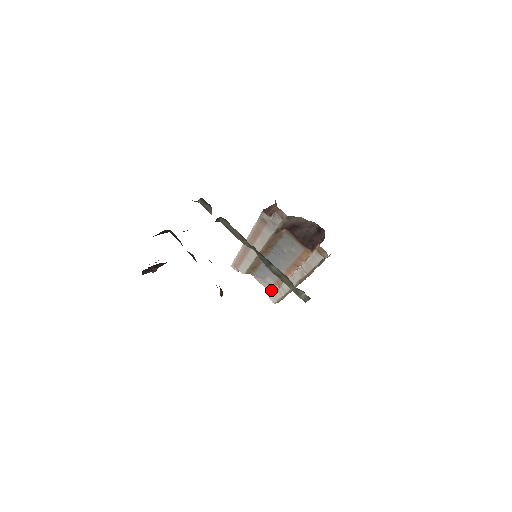
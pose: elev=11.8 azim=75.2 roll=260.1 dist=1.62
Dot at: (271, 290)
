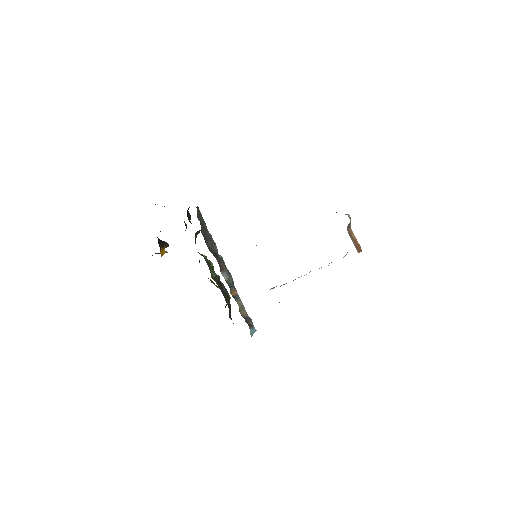
Dot at: occluded
